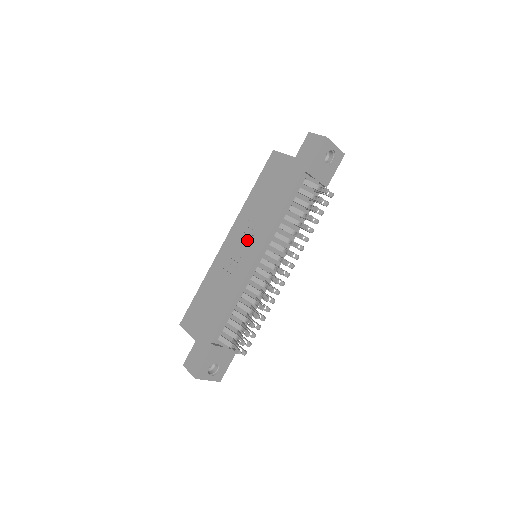
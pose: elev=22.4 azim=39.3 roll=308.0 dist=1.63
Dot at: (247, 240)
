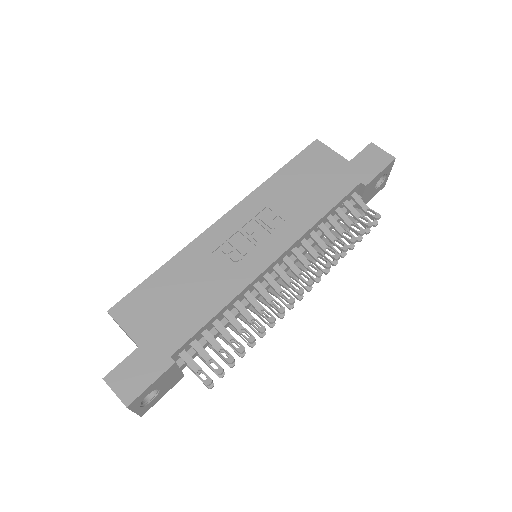
Dot at: (261, 231)
